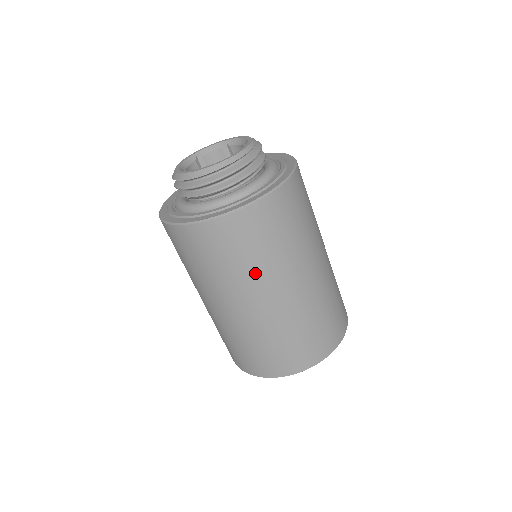
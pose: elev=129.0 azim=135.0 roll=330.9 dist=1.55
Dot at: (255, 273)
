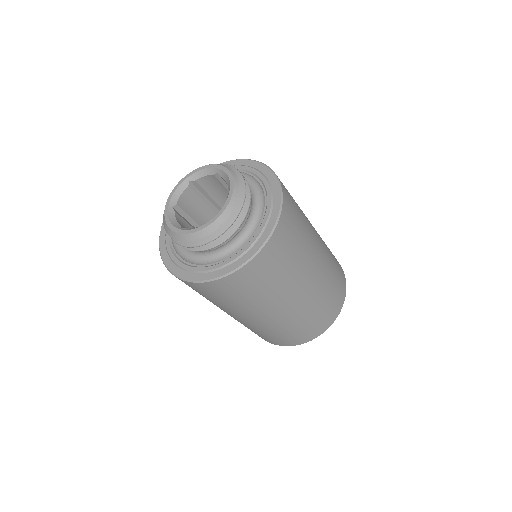
Dot at: (295, 272)
